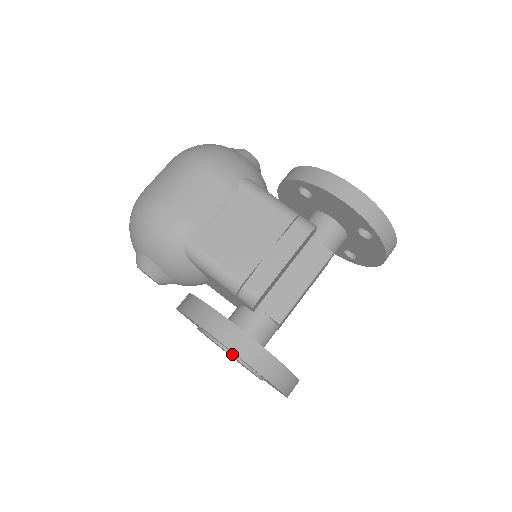
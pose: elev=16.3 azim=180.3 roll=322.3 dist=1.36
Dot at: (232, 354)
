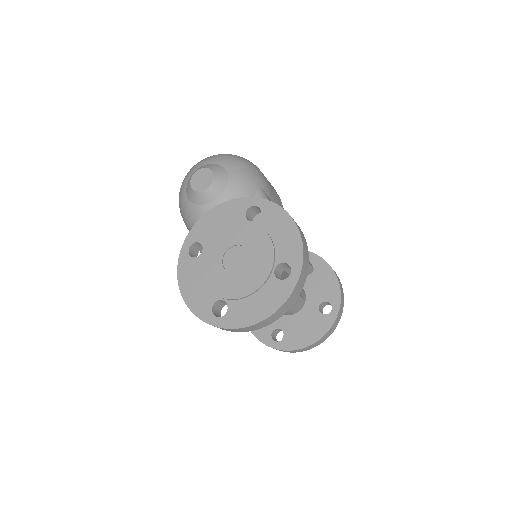
Dot at: (273, 243)
